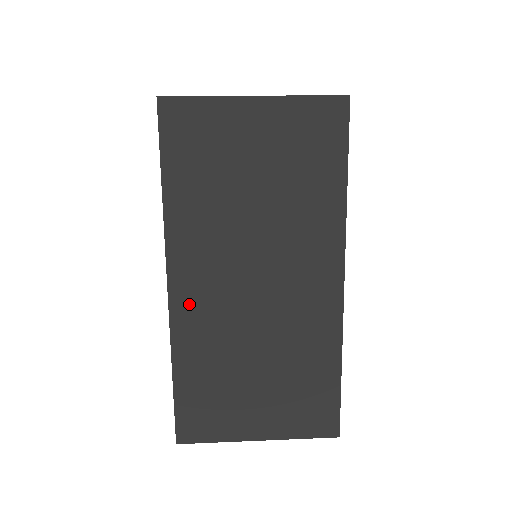
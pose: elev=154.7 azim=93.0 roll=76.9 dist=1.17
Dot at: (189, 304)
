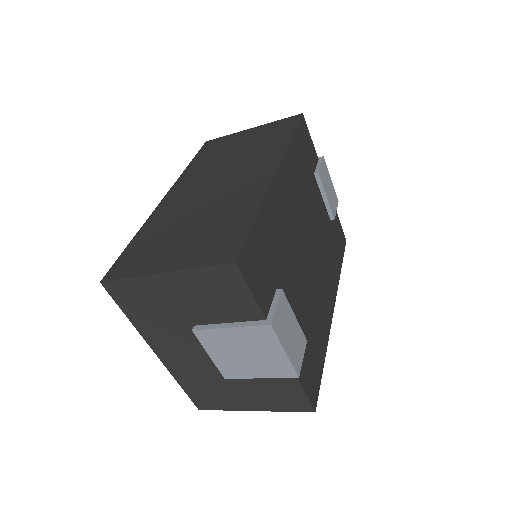
Dot at: (170, 203)
